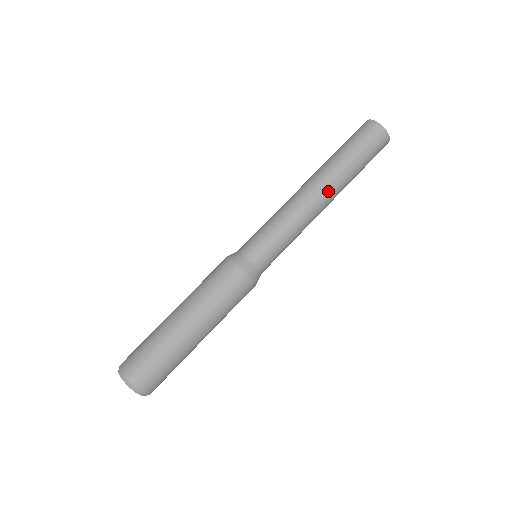
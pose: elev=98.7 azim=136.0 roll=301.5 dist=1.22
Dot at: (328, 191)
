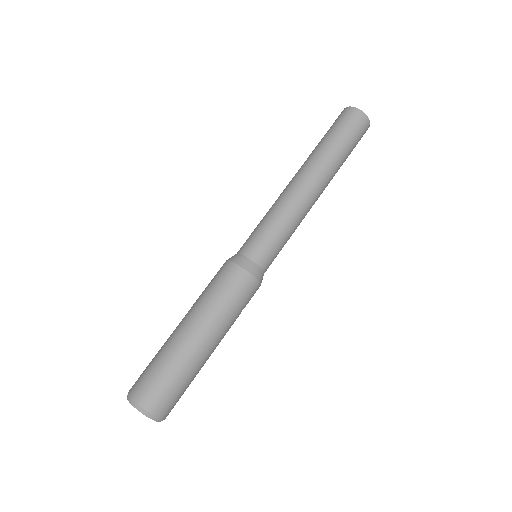
Dot at: (314, 176)
